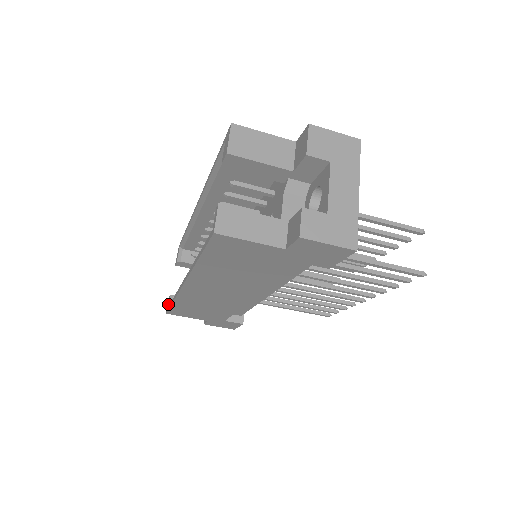
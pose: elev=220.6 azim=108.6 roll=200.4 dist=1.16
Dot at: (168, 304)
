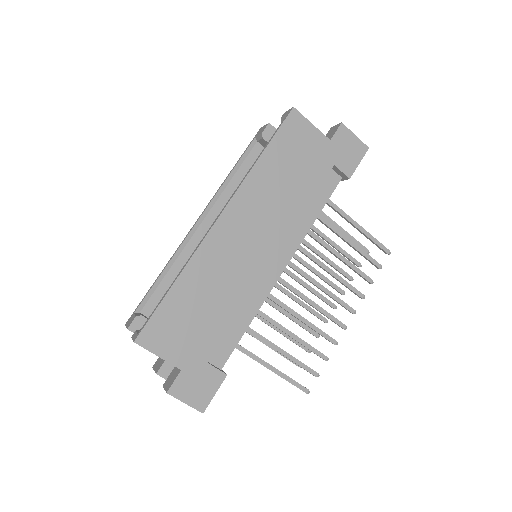
Dot at: (137, 332)
